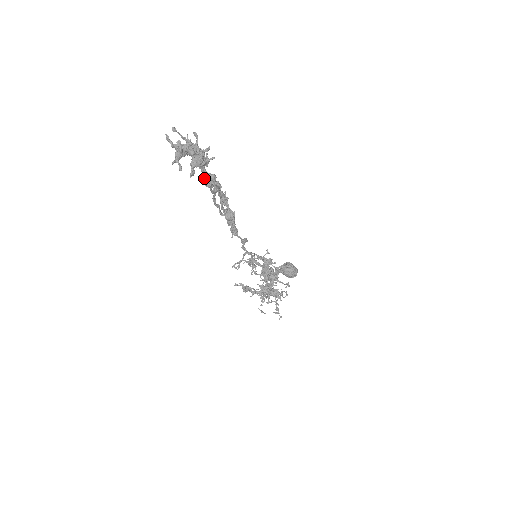
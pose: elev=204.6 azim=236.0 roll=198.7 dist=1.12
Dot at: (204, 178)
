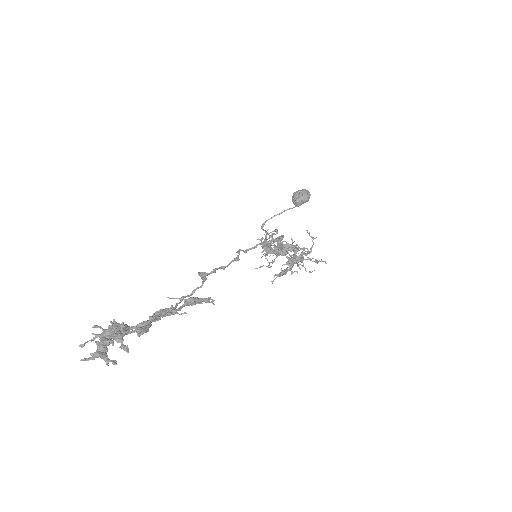
Dot at: (137, 335)
